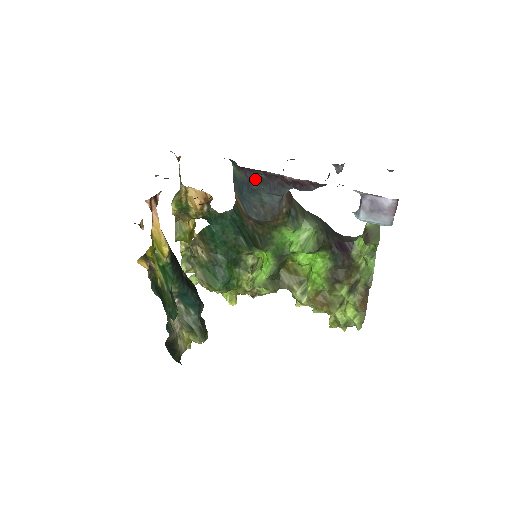
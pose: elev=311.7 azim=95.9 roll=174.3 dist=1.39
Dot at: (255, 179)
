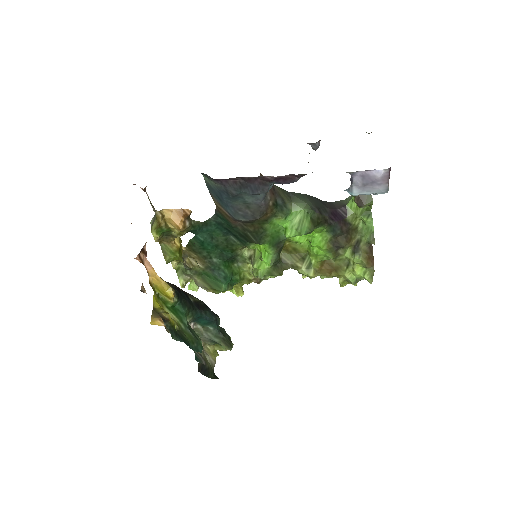
Dot at: (233, 186)
